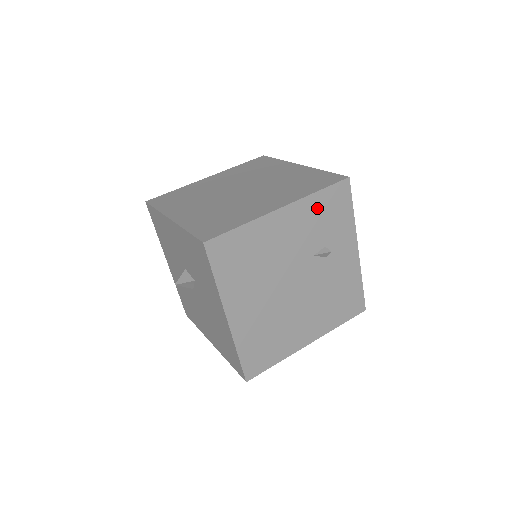
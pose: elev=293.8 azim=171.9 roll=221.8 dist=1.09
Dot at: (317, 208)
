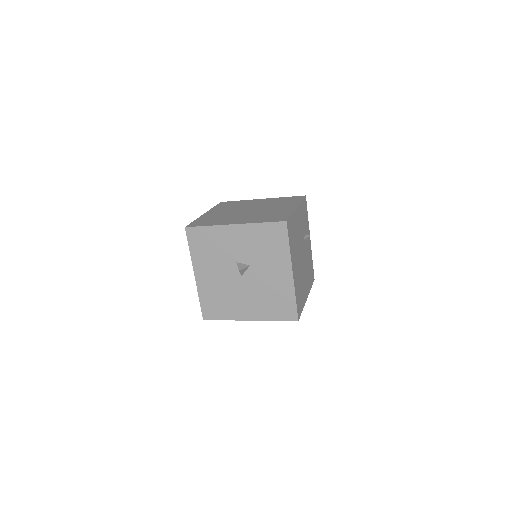
Dot at: (302, 211)
